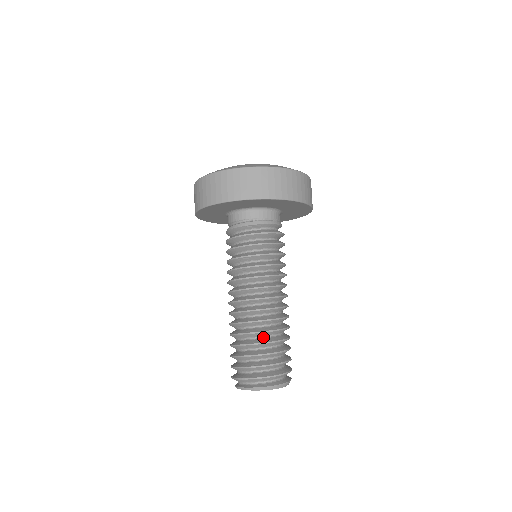
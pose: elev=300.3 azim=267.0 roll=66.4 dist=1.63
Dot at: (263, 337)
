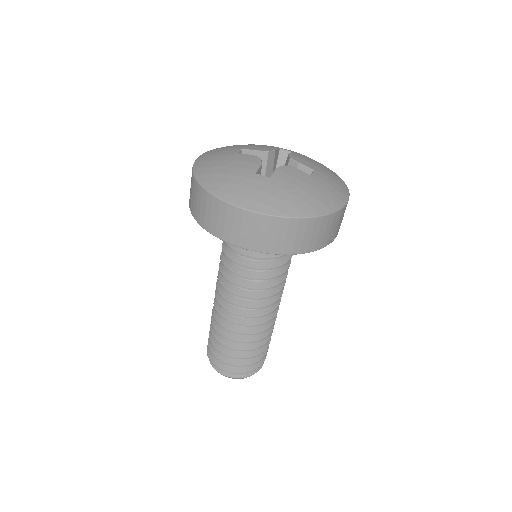
Dot at: occluded
